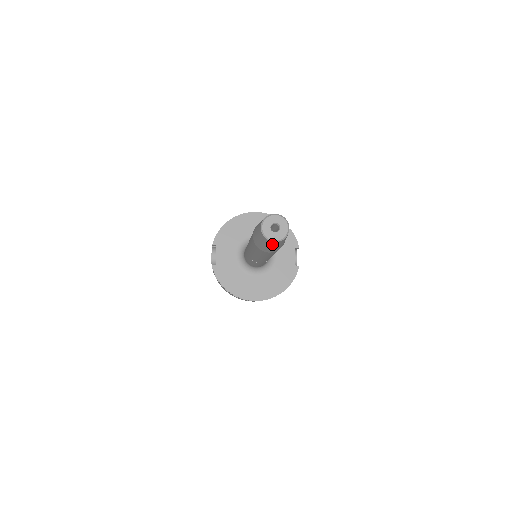
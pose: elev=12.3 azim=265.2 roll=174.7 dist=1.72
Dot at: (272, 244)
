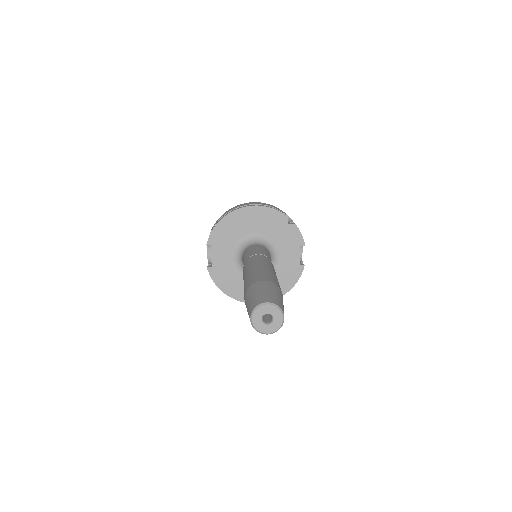
Dot at: occluded
